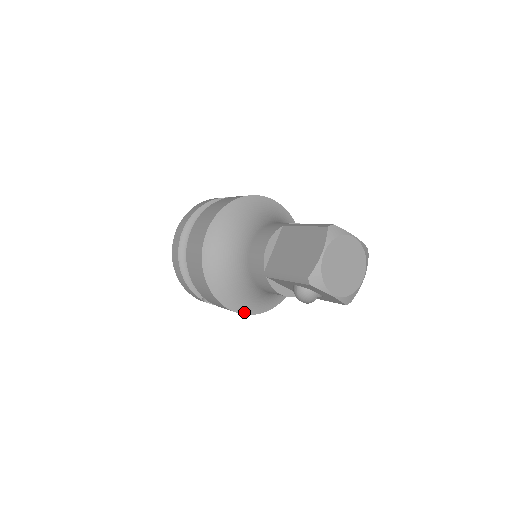
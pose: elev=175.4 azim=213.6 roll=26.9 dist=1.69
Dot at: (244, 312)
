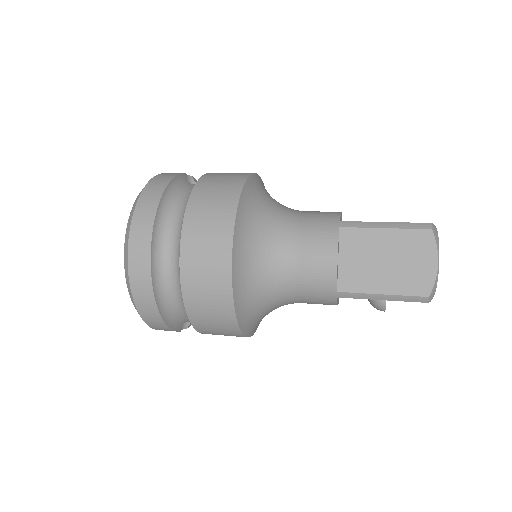
Dot at: occluded
